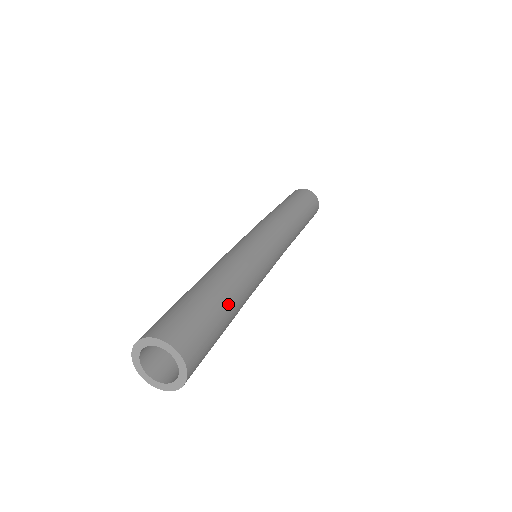
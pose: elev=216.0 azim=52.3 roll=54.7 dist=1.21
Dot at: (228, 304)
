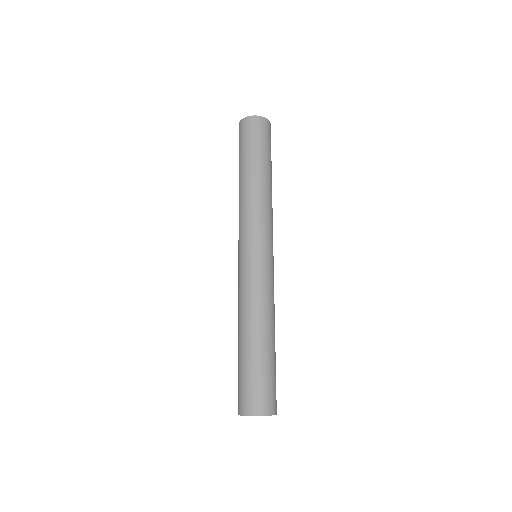
Dot at: occluded
